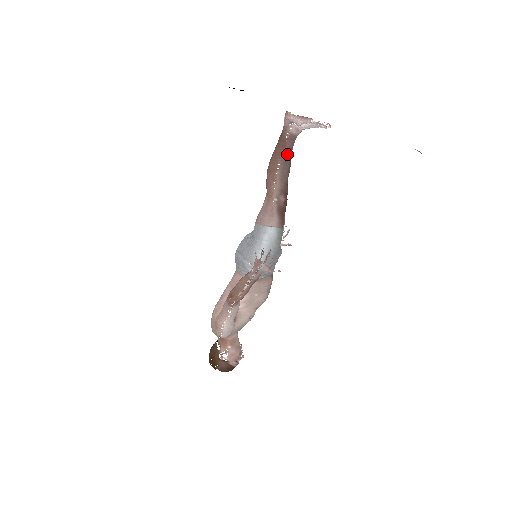
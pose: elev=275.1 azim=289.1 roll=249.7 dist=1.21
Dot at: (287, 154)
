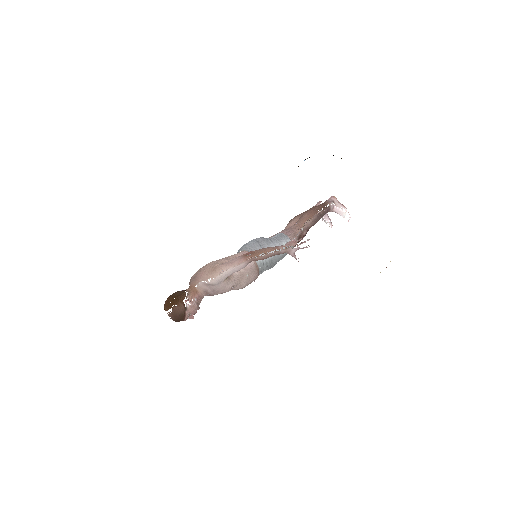
Dot at: (323, 213)
